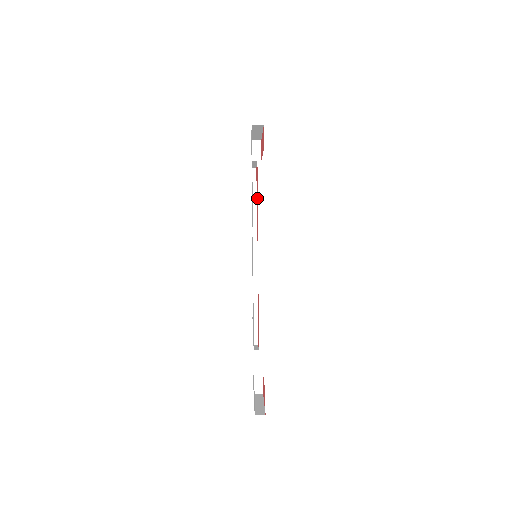
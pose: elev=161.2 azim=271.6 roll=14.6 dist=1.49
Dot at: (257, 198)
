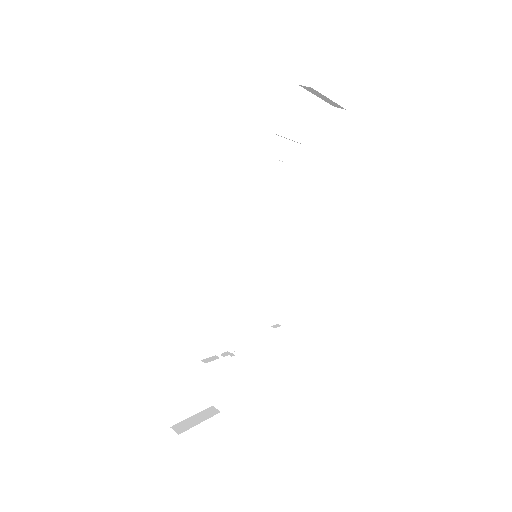
Dot at: occluded
